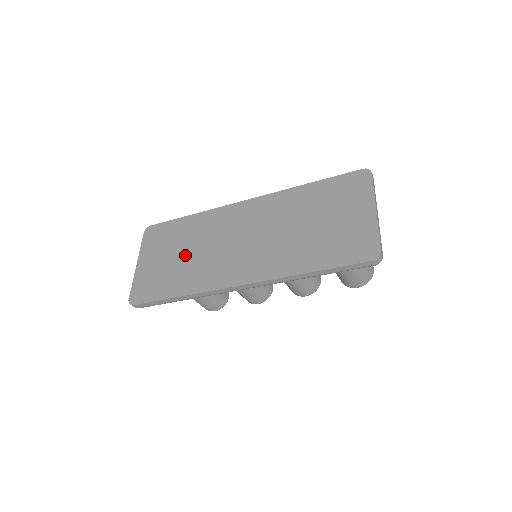
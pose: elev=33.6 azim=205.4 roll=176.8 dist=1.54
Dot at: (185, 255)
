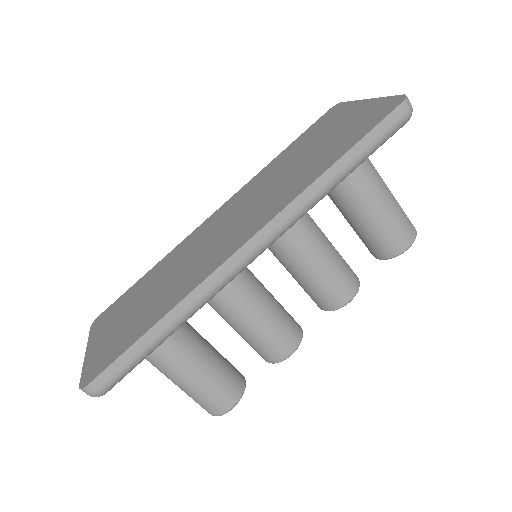
Dot at: (155, 290)
